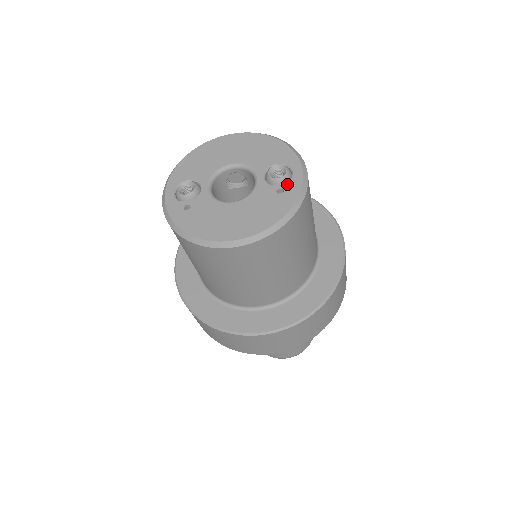
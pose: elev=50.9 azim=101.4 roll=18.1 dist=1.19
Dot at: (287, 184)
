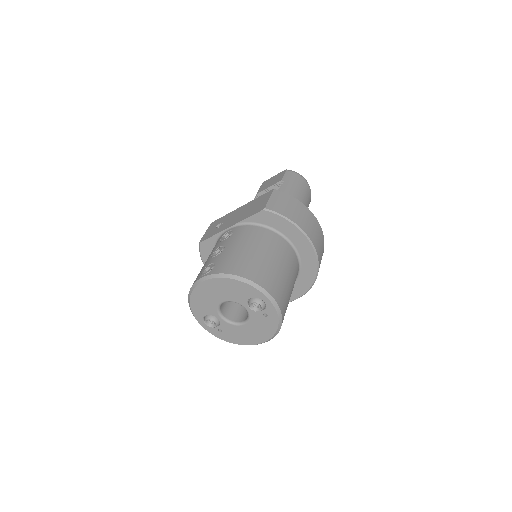
Dot at: (266, 310)
